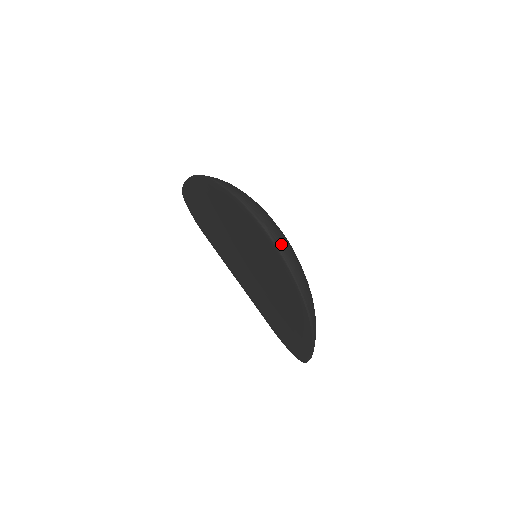
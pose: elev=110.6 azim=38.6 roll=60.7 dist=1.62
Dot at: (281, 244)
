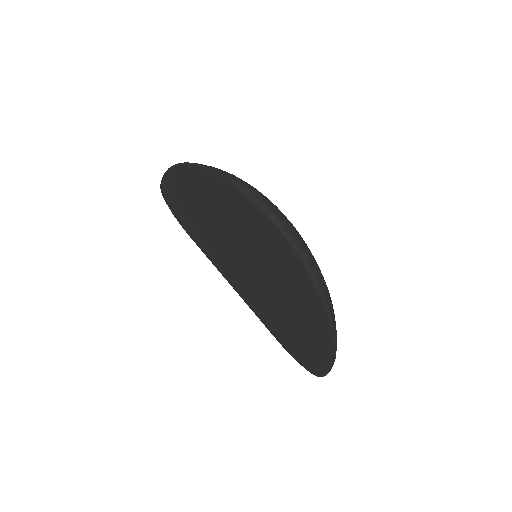
Dot at: (294, 237)
